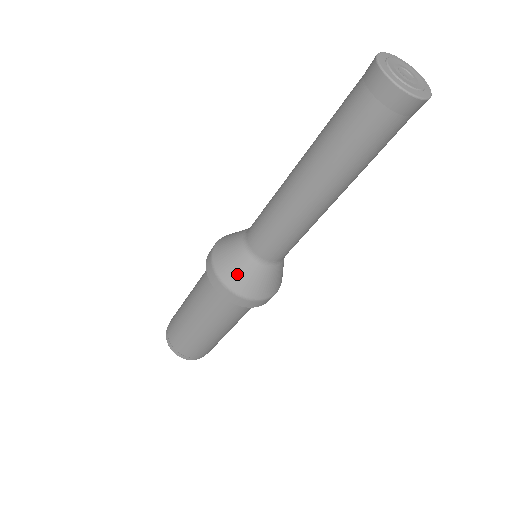
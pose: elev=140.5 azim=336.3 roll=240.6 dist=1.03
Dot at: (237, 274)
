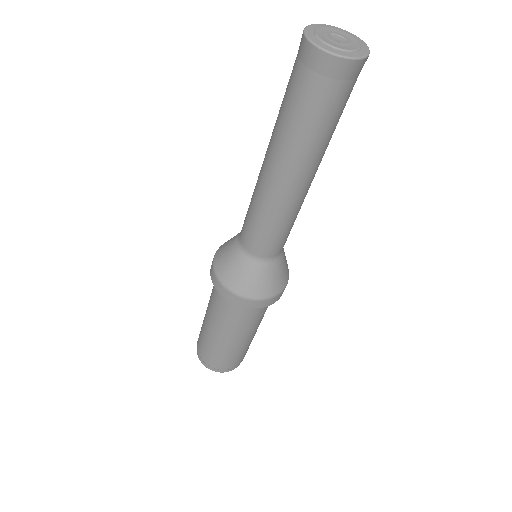
Dot at: (223, 253)
